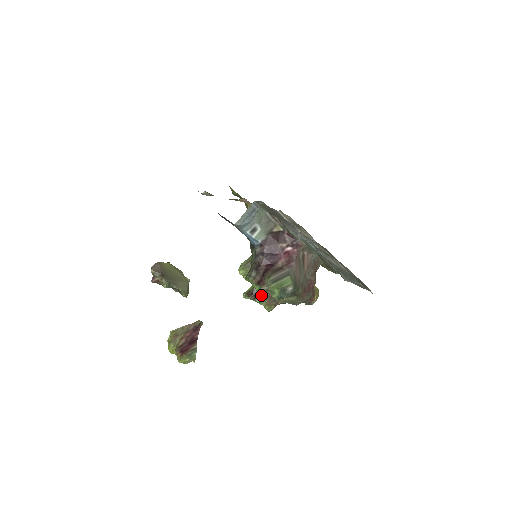
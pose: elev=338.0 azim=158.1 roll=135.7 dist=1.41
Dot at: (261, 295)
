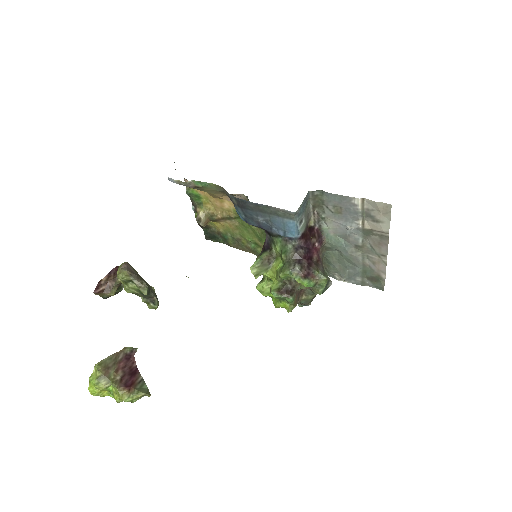
Dot at: (293, 292)
